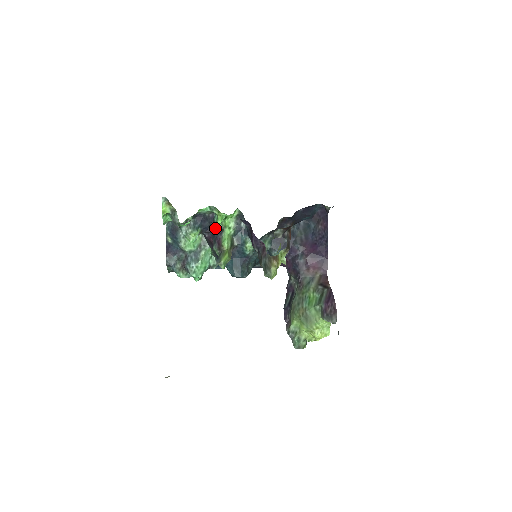
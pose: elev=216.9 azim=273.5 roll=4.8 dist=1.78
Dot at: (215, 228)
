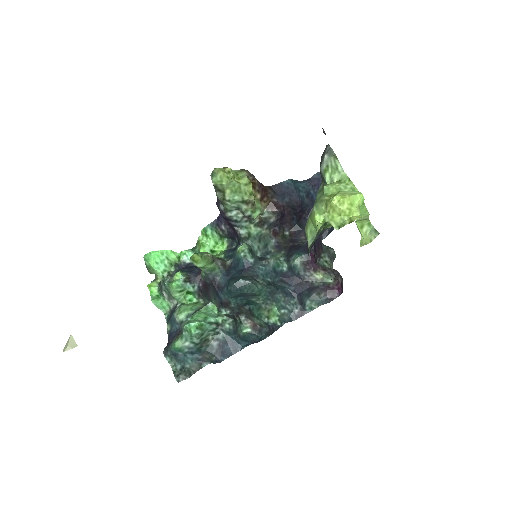
Dot at: occluded
